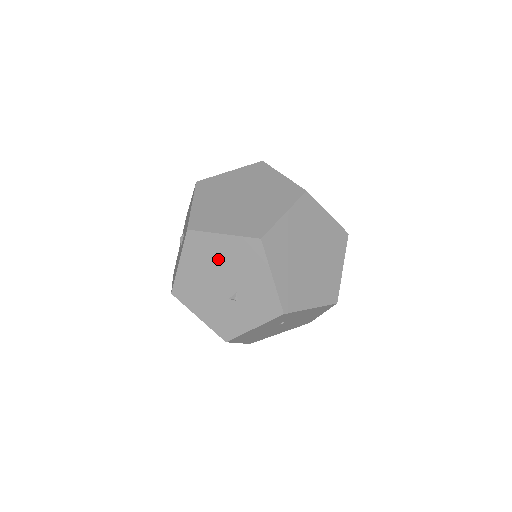
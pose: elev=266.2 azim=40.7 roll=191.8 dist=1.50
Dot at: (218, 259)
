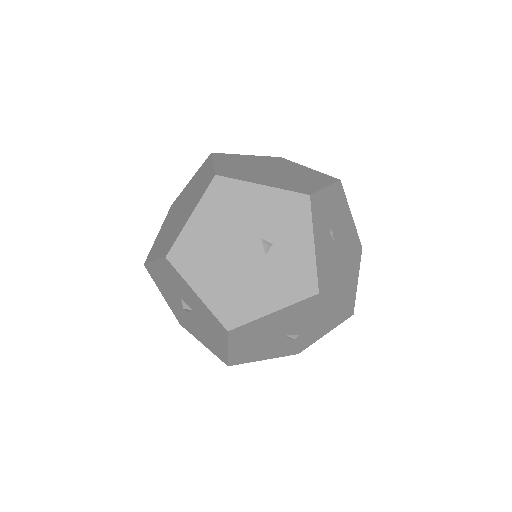
Dot at: (214, 239)
